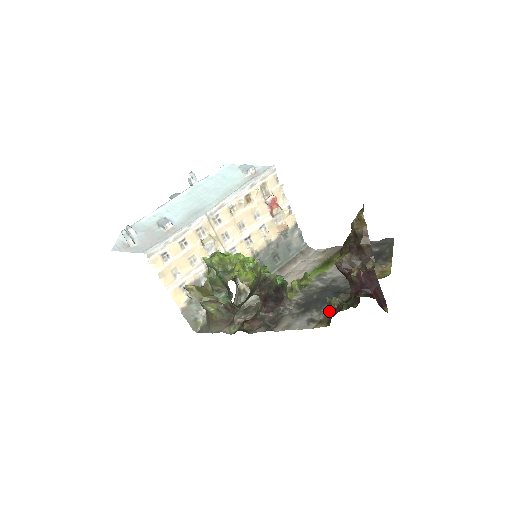
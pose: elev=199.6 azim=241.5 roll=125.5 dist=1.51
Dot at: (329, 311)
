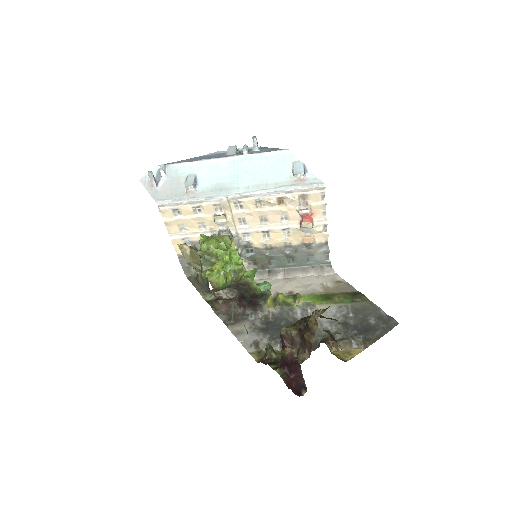
Dot at: (275, 348)
